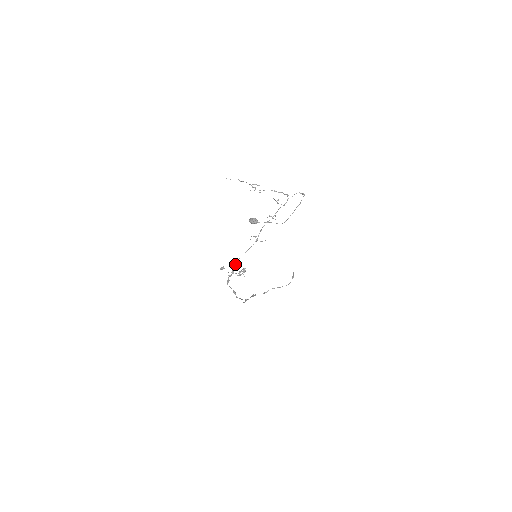
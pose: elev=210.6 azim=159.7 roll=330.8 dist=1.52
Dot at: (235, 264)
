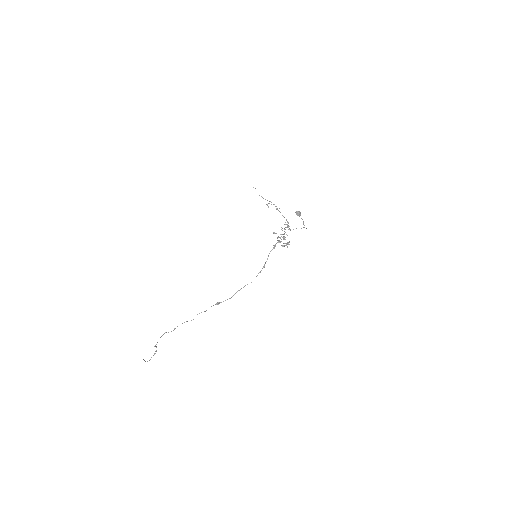
Dot at: occluded
